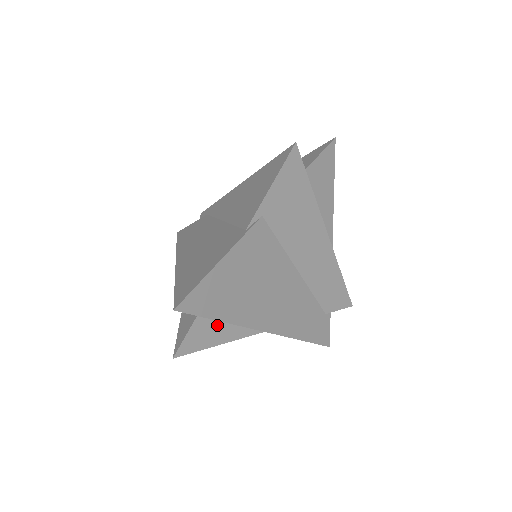
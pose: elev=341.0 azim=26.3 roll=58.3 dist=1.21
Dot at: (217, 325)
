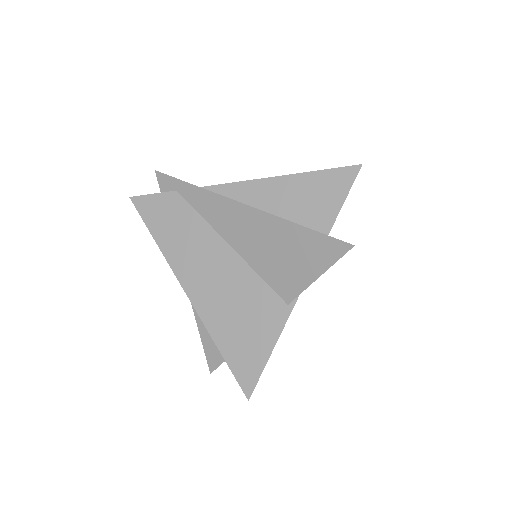
Dot at: occluded
